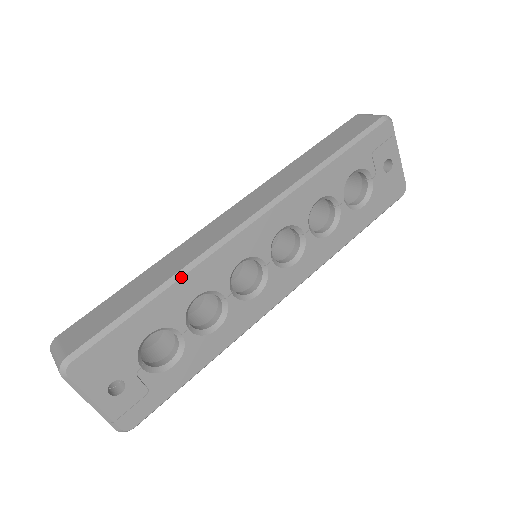
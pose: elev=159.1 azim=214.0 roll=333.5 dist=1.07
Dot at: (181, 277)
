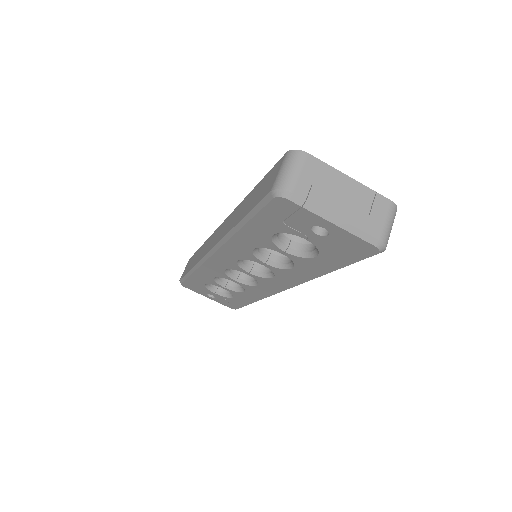
Dot at: (196, 269)
